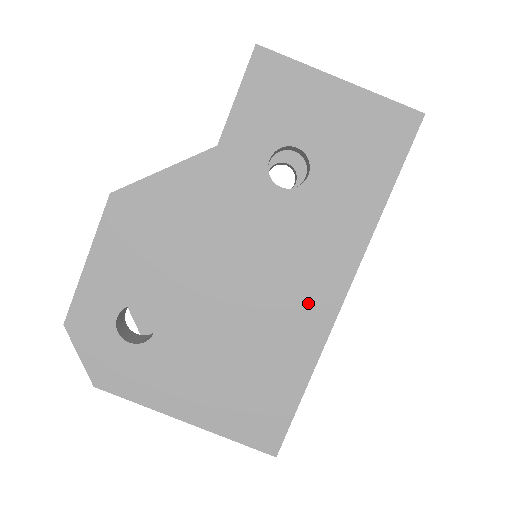
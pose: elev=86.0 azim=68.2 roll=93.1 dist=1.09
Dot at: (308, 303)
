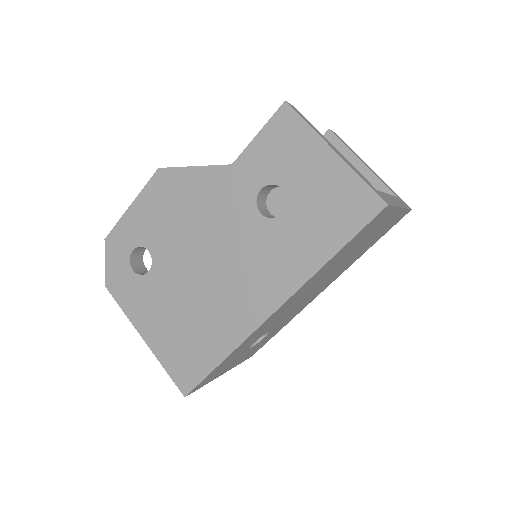
Dot at: (245, 305)
